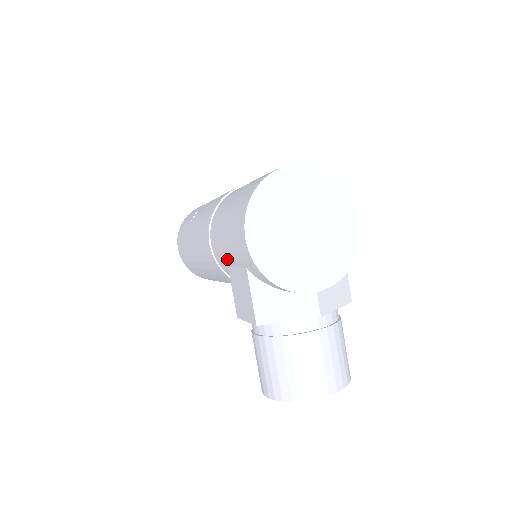
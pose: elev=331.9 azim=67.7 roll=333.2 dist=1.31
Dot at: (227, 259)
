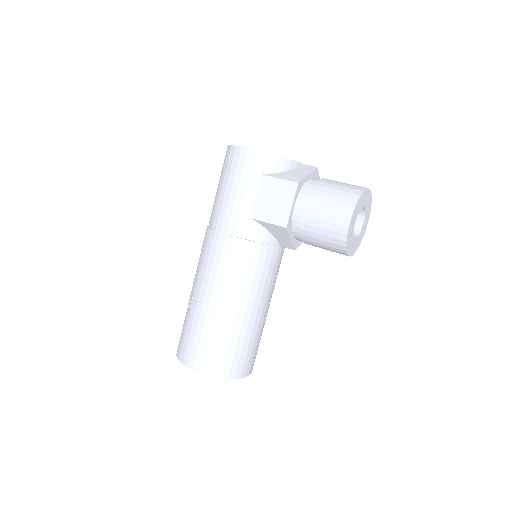
Dot at: (246, 206)
